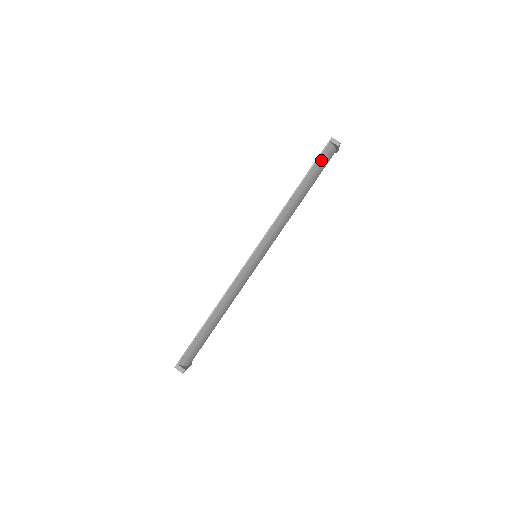
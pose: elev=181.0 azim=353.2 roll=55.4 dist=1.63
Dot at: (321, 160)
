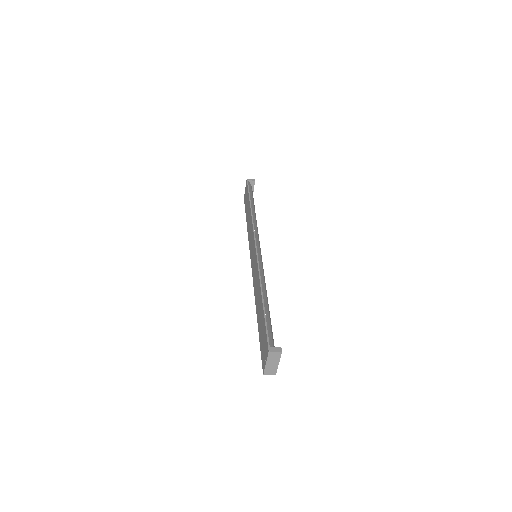
Dot at: (250, 191)
